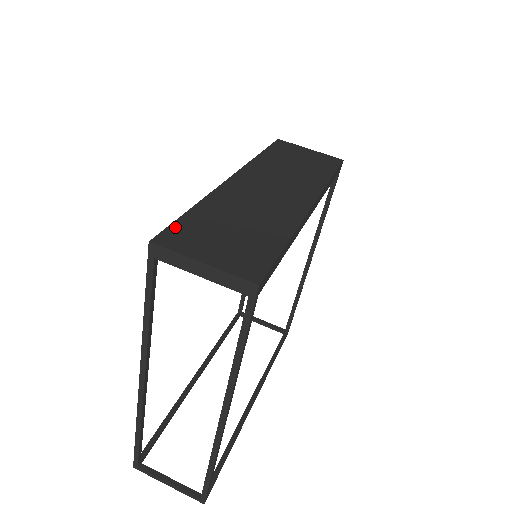
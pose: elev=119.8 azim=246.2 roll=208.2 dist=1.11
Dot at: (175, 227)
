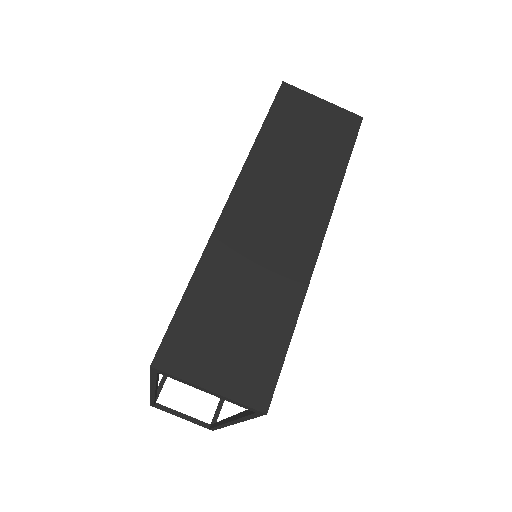
Dot at: (174, 330)
